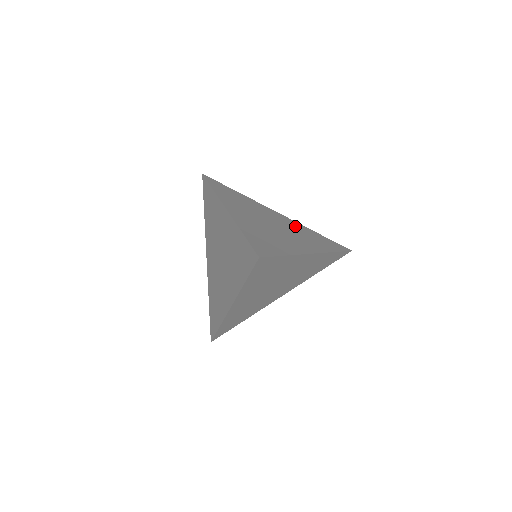
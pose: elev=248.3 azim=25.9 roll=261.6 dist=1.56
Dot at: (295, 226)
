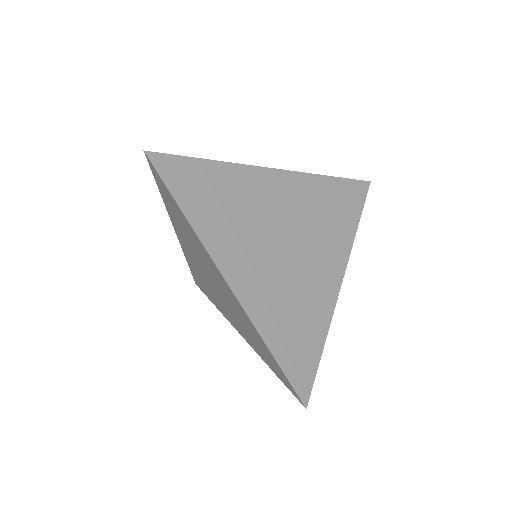
Dot at: occluded
